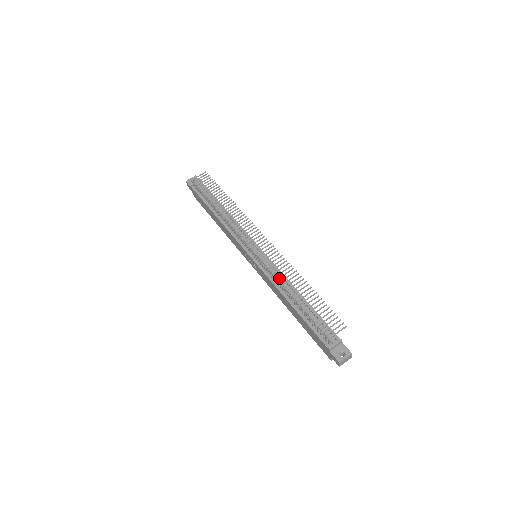
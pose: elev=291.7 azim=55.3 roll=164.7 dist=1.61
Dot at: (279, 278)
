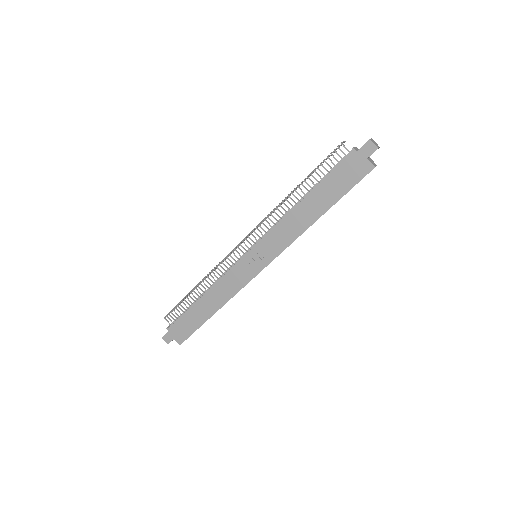
Dot at: (276, 207)
